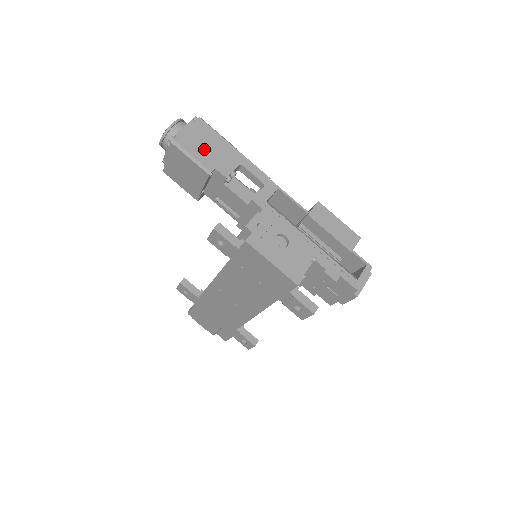
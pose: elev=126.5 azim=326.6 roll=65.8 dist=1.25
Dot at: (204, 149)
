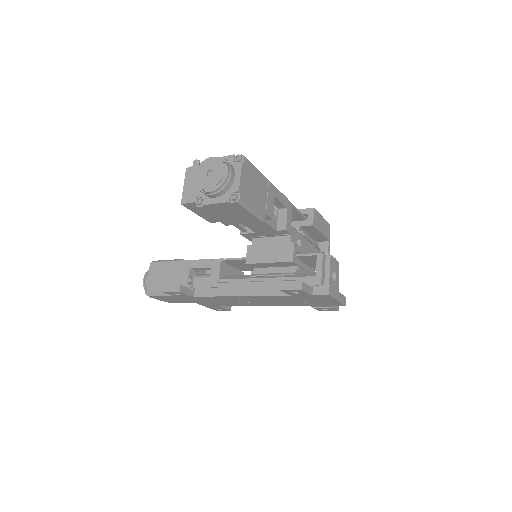
Dot at: (256, 196)
